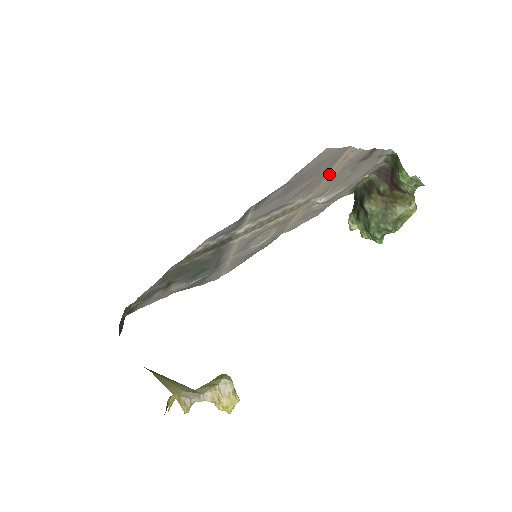
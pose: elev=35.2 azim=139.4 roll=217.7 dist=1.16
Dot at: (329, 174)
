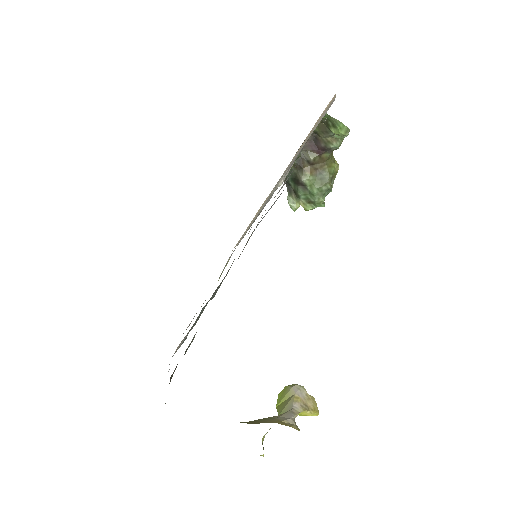
Dot at: (306, 138)
